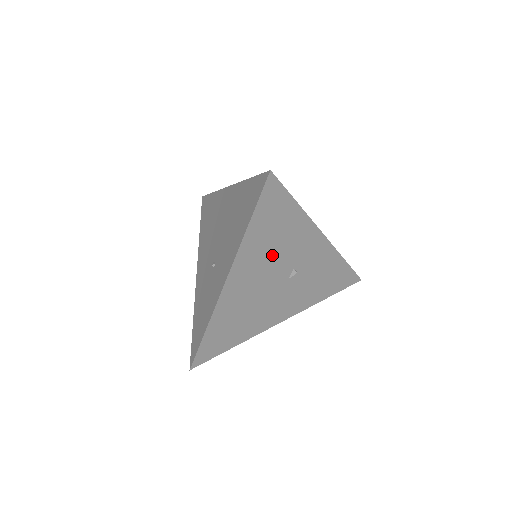
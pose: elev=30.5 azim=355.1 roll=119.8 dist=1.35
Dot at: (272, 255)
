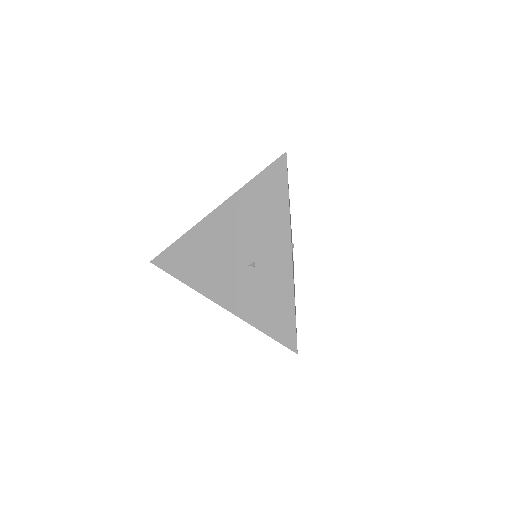
Dot at: occluded
